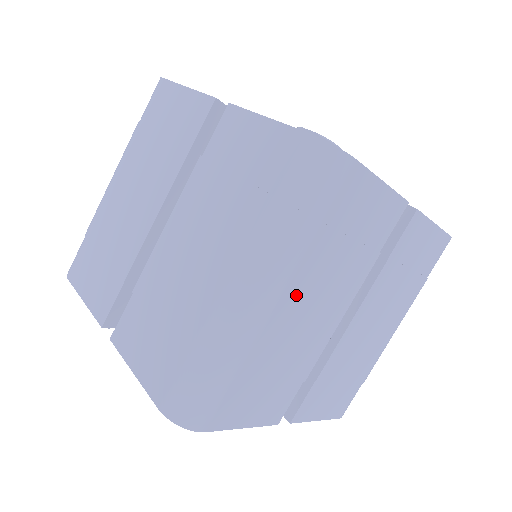
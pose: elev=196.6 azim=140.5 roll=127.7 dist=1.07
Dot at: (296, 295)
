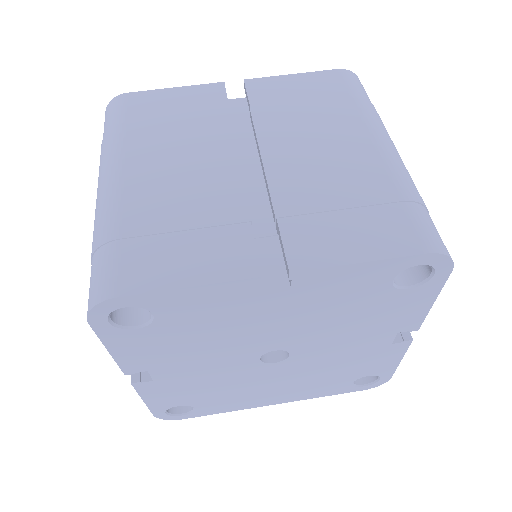
Dot at: occluded
